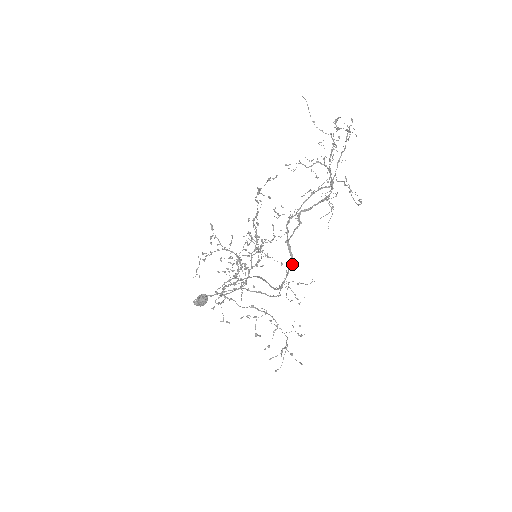
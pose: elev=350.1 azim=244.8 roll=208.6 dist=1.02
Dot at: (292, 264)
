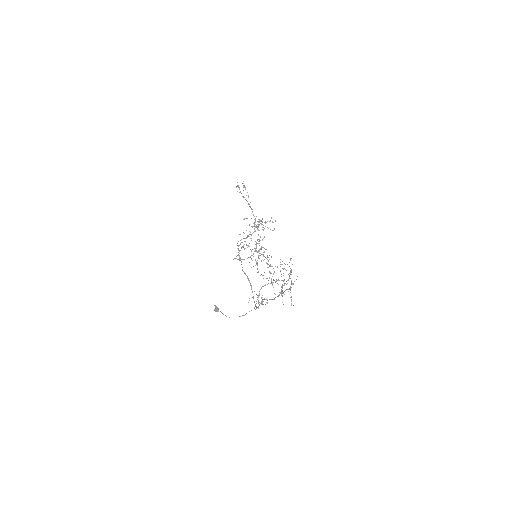
Dot at: occluded
